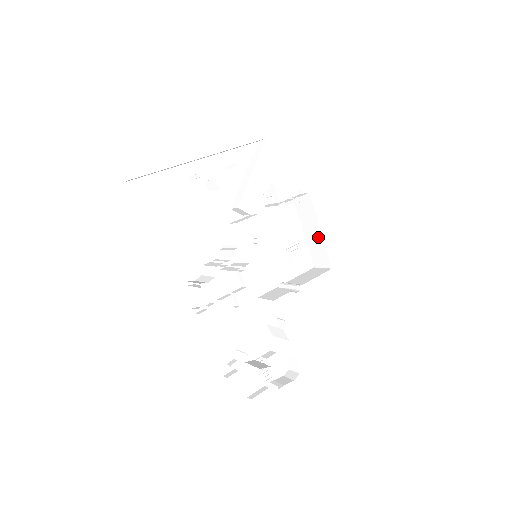
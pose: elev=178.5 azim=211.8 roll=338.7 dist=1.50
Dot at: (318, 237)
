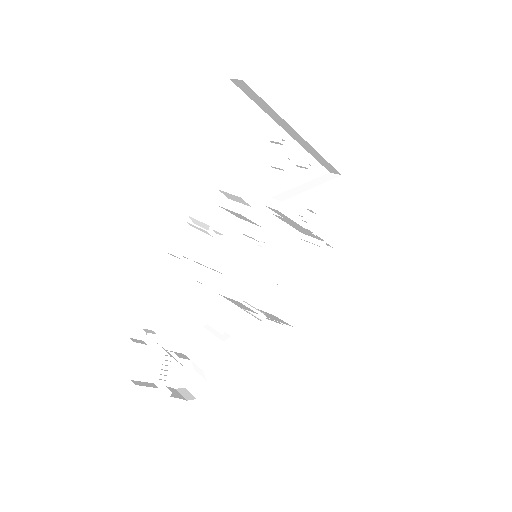
Dot at: (306, 291)
